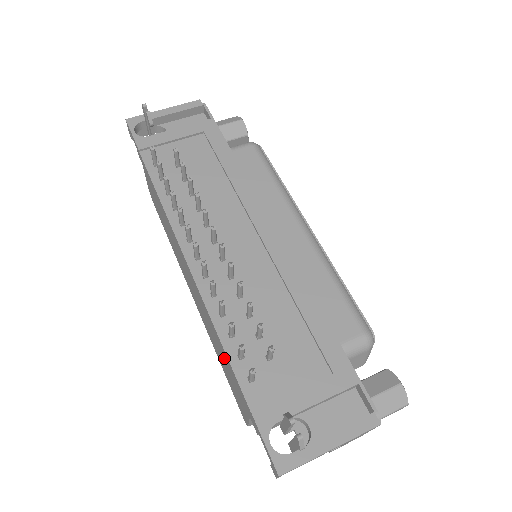
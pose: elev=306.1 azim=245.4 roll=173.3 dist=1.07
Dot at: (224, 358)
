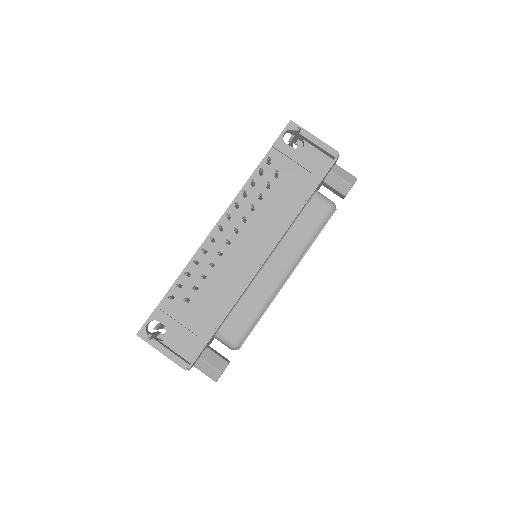
Dot at: occluded
